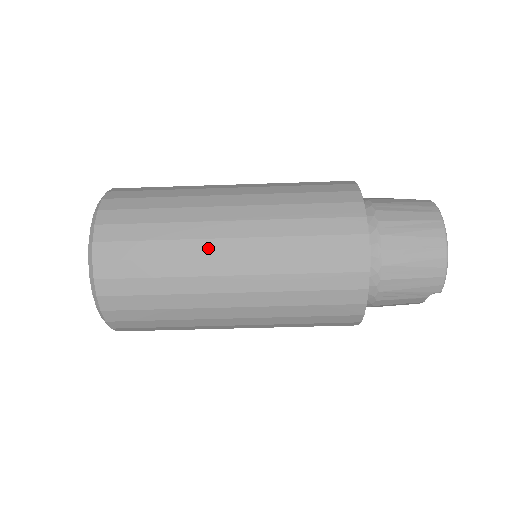
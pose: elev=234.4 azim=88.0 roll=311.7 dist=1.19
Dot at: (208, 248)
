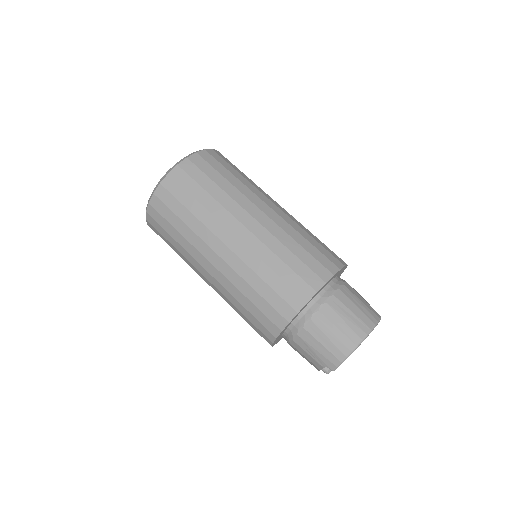
Dot at: (228, 220)
